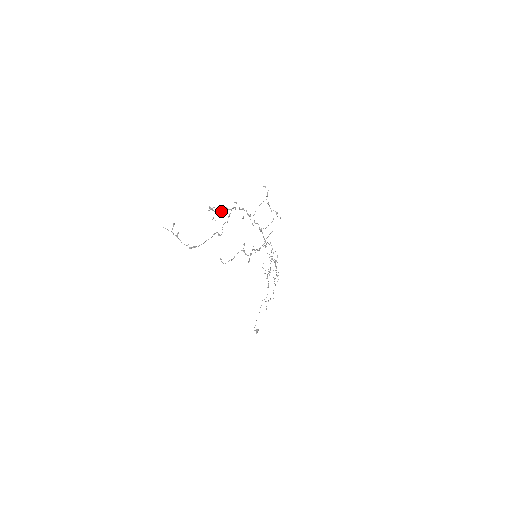
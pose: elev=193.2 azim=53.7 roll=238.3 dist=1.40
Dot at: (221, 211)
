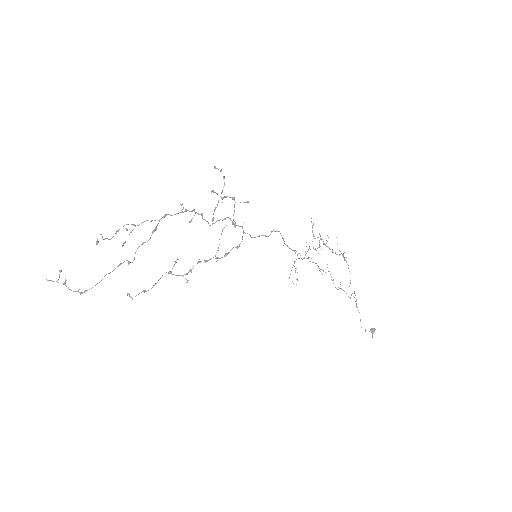
Dot at: (97, 240)
